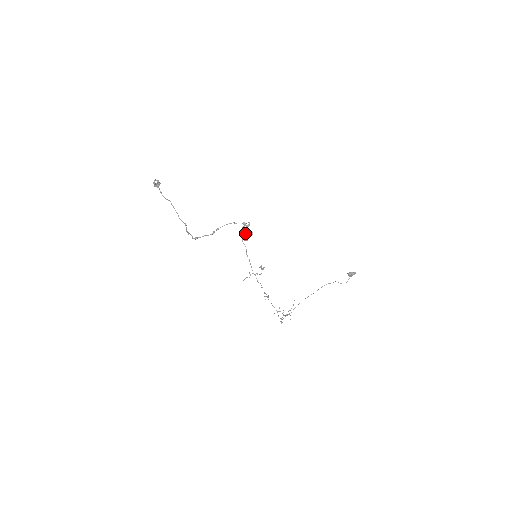
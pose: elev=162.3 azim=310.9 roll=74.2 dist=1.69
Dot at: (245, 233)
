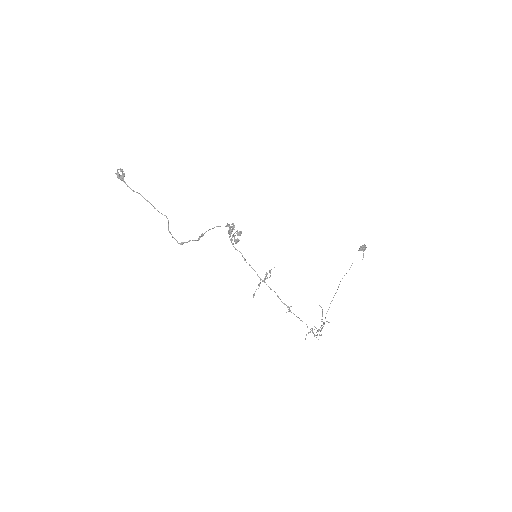
Dot at: occluded
